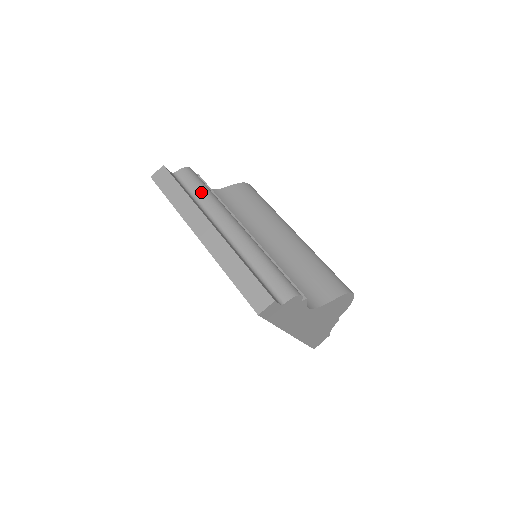
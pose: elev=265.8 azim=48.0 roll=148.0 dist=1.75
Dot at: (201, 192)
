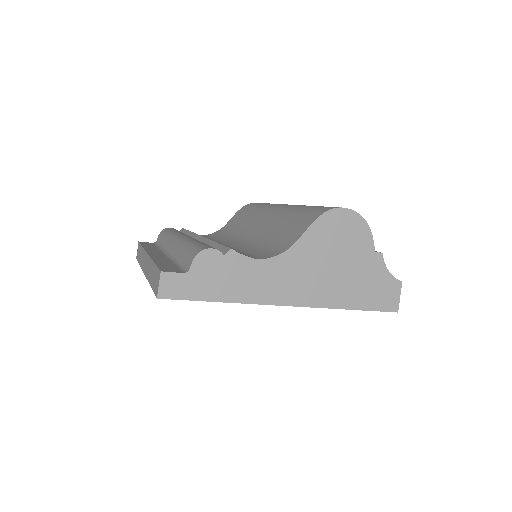
Dot at: (164, 238)
